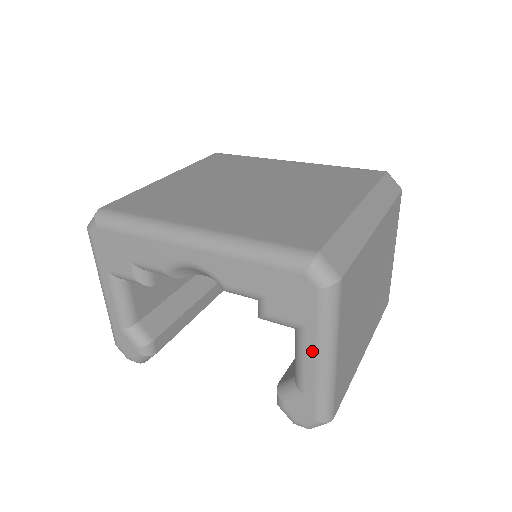
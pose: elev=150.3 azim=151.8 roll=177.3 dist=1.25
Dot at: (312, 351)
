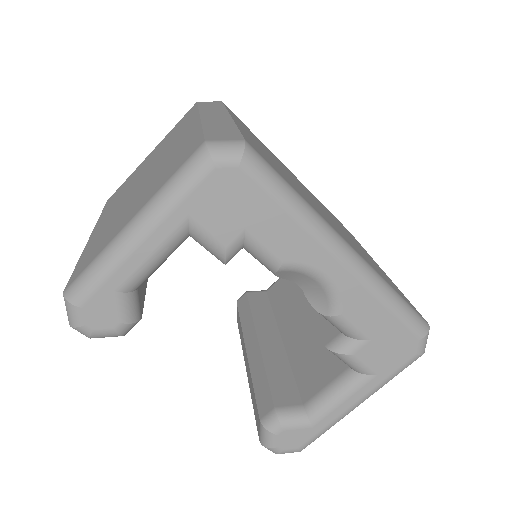
Dot at: (361, 395)
